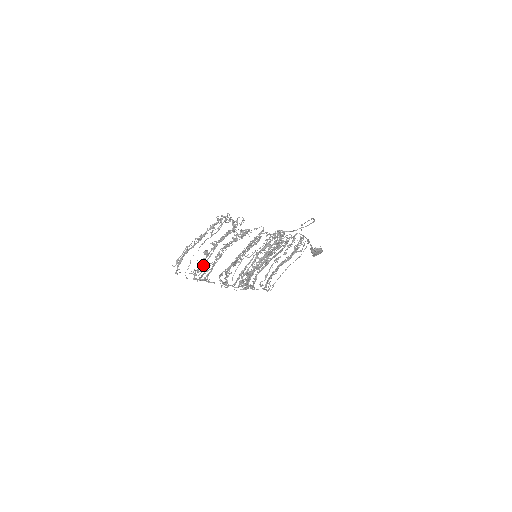
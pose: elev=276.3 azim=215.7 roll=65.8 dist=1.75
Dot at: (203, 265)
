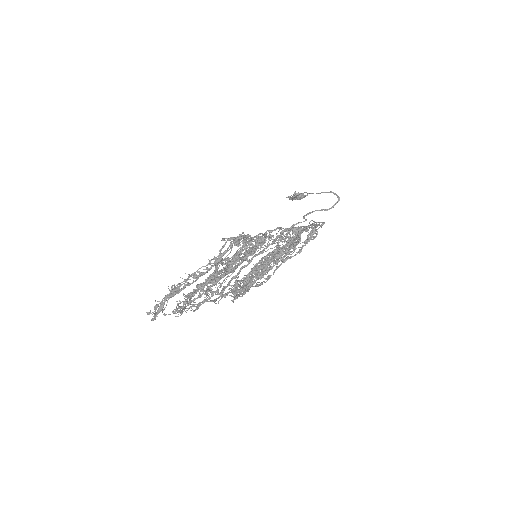
Dot at: (198, 306)
